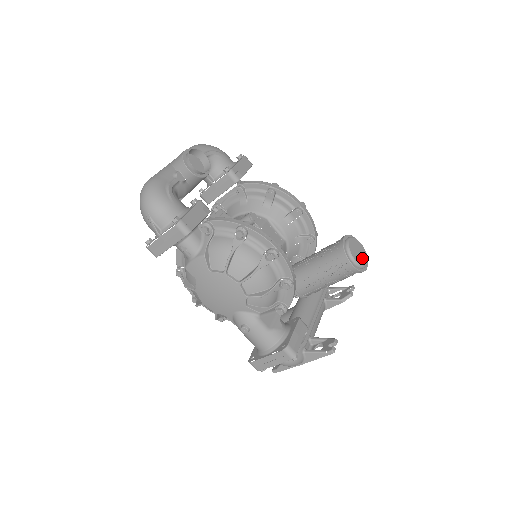
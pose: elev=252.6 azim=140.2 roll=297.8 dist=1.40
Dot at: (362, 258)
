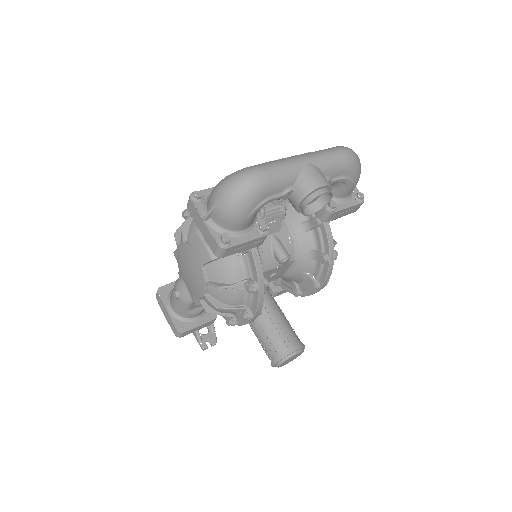
Dot at: occluded
